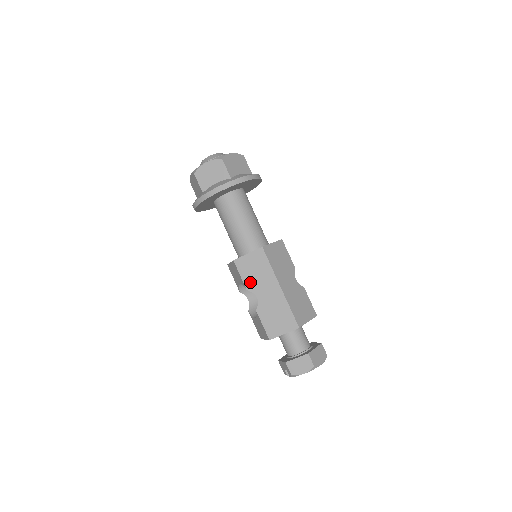
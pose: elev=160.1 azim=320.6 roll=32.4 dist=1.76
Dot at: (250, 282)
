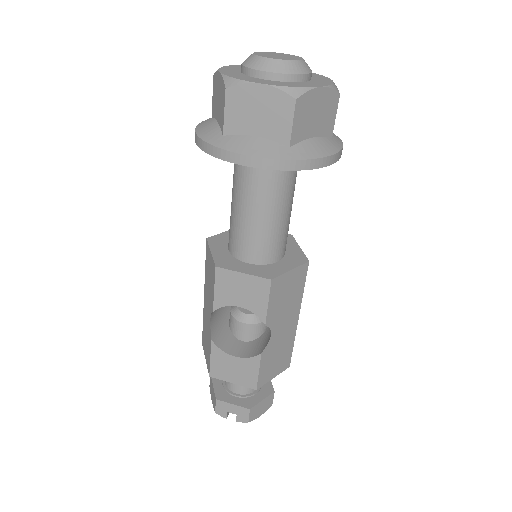
Dot at: (274, 313)
